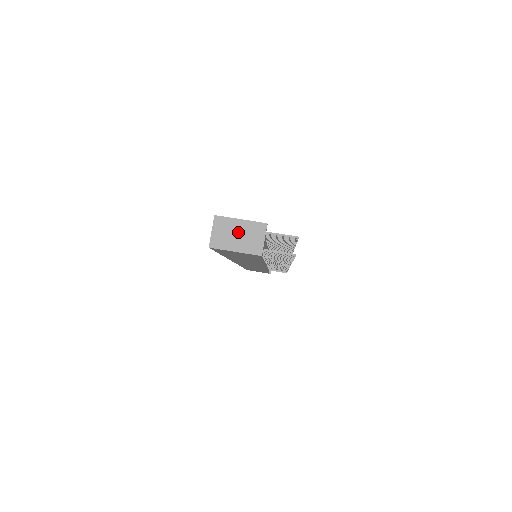
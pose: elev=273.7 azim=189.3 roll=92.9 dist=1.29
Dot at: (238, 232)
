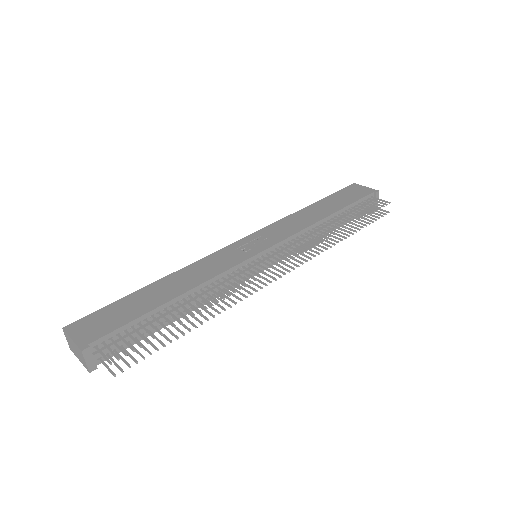
Dot at: (74, 348)
